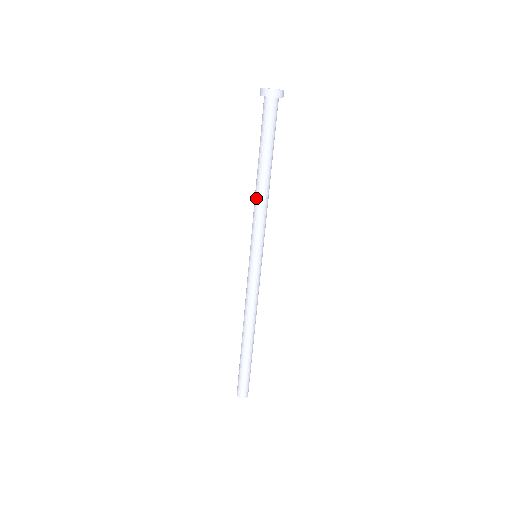
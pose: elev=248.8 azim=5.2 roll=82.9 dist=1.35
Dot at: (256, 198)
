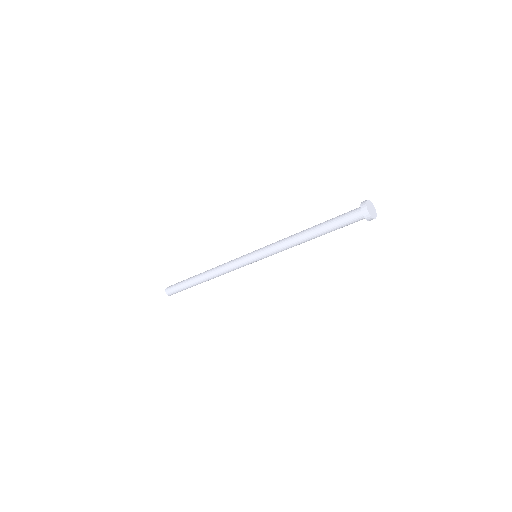
Dot at: (291, 237)
